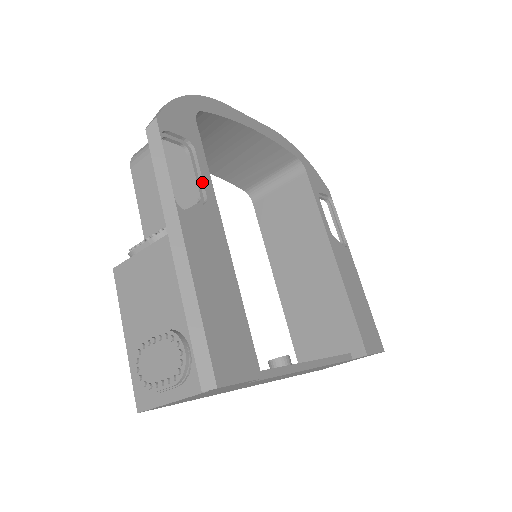
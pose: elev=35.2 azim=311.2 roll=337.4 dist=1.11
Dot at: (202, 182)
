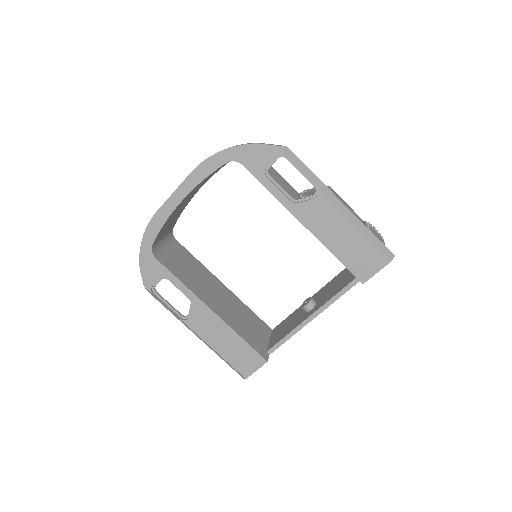
Dot at: (183, 293)
